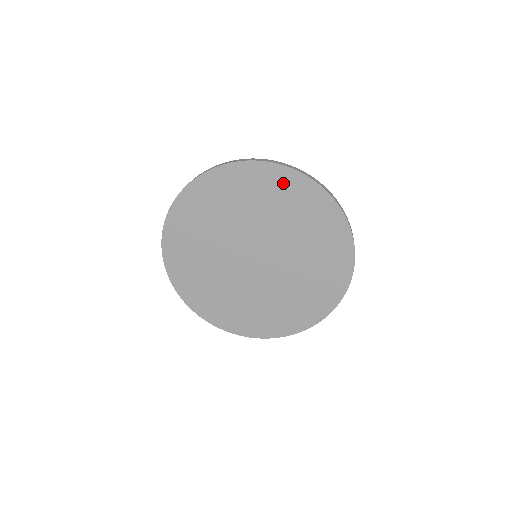
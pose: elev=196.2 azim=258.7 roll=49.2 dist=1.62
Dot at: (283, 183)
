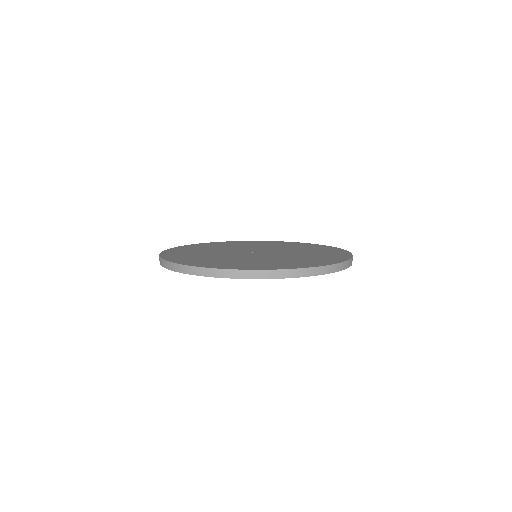
Dot at: occluded
